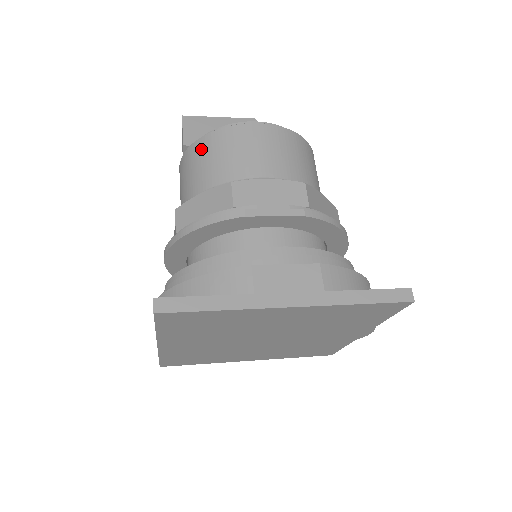
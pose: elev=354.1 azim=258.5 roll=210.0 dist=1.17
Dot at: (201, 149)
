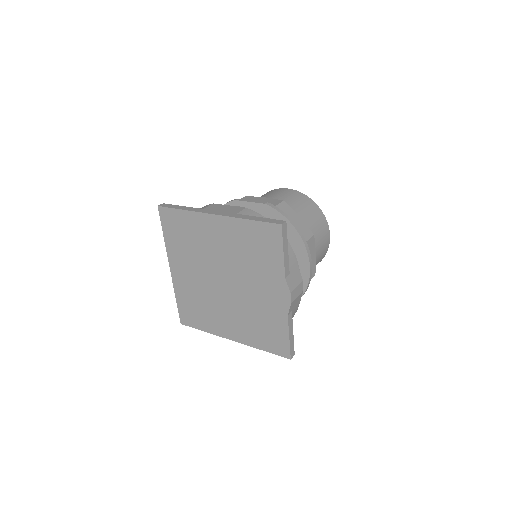
Dot at: occluded
